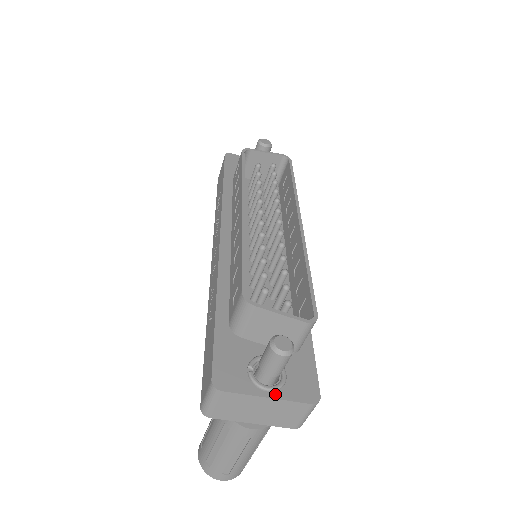
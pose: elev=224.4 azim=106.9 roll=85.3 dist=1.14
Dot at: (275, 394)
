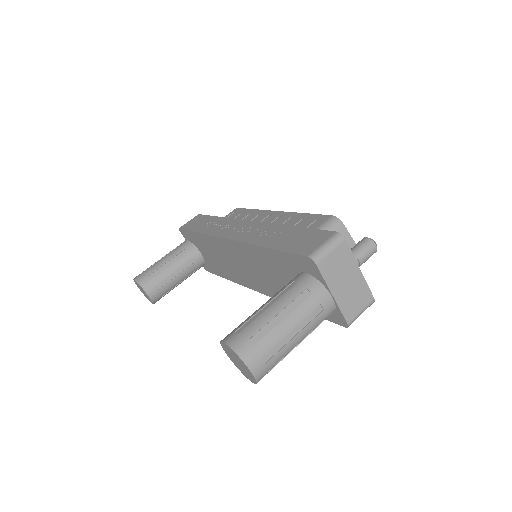
Dot at: (360, 274)
